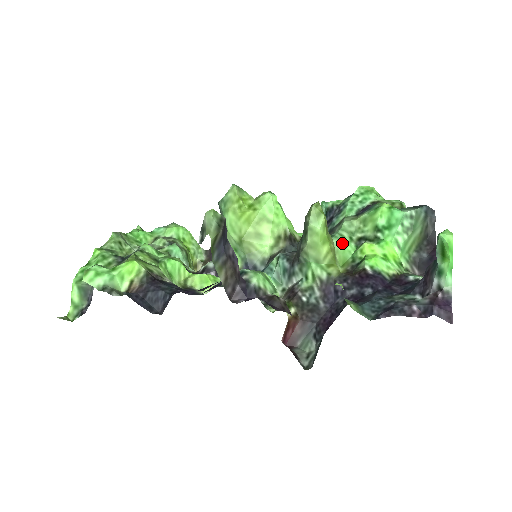
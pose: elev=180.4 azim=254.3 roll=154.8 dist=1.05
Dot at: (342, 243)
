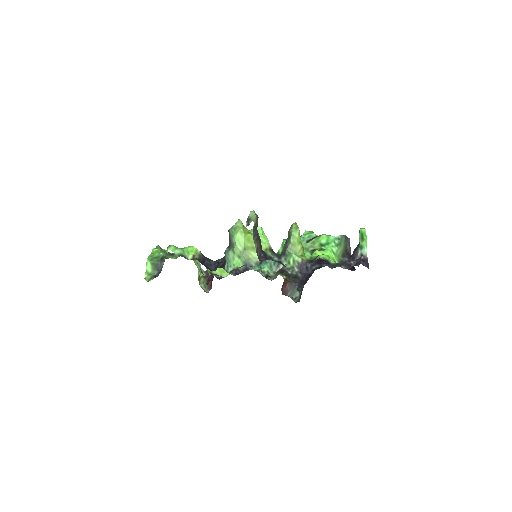
Dot at: (304, 251)
